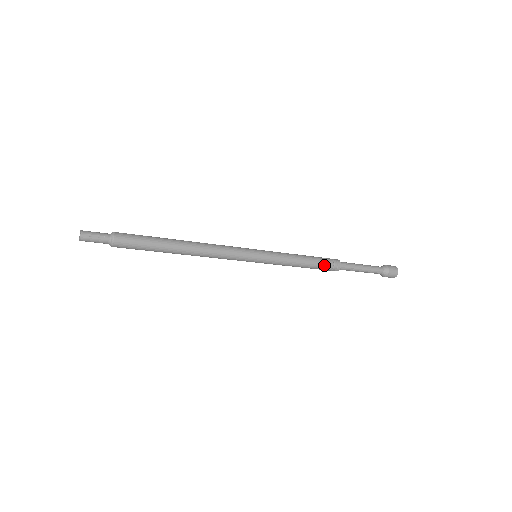
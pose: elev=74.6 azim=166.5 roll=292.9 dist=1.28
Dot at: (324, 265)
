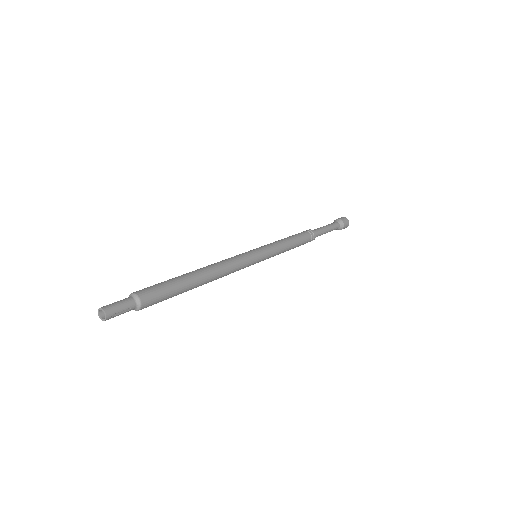
Dot at: occluded
